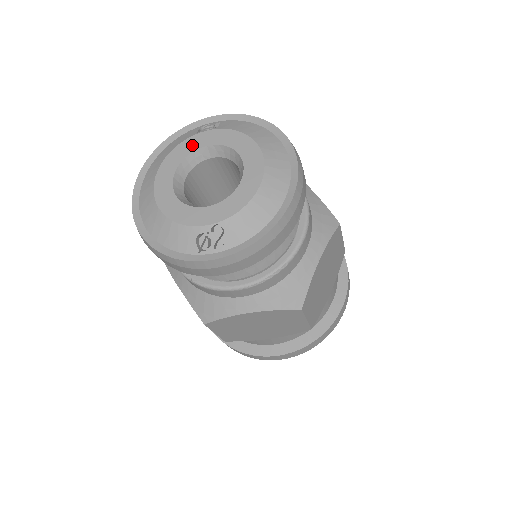
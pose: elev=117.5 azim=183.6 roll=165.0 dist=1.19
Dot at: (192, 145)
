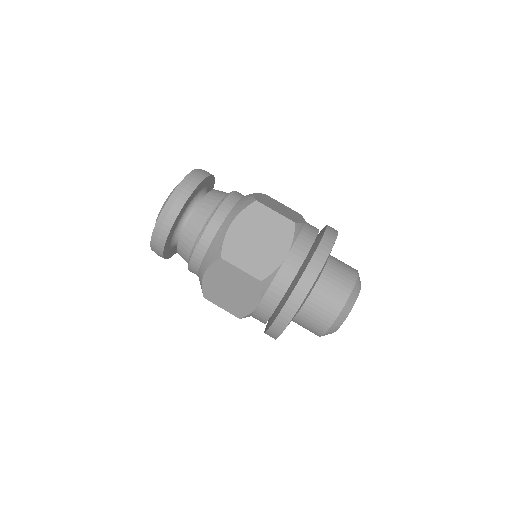
Dot at: occluded
